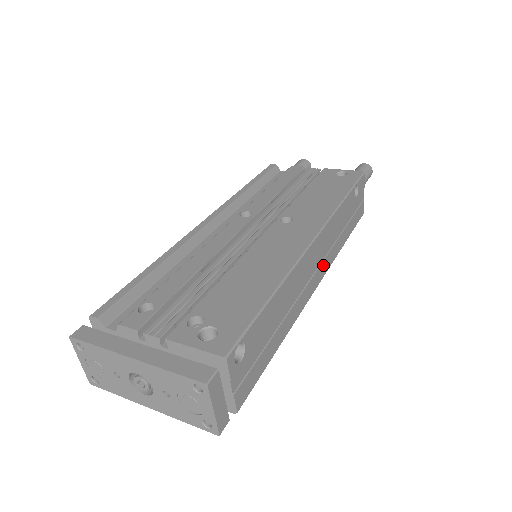
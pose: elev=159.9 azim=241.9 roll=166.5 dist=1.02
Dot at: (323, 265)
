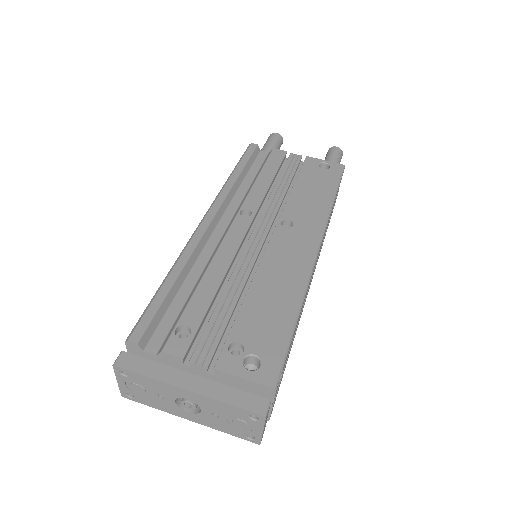
Dot at: occluded
